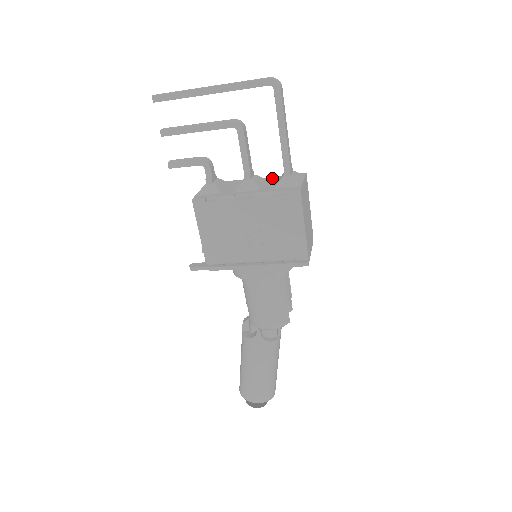
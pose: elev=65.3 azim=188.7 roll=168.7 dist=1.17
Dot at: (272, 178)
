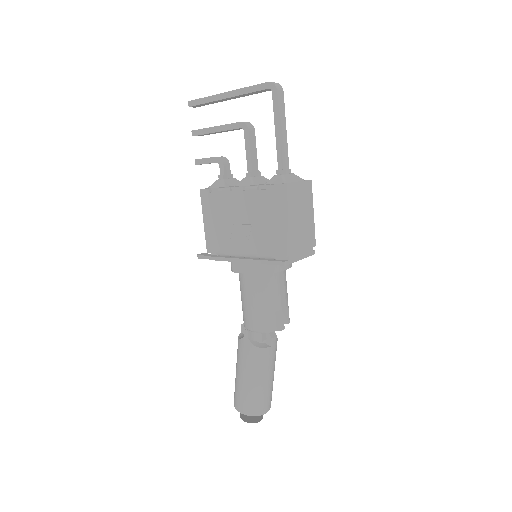
Dot at: occluded
